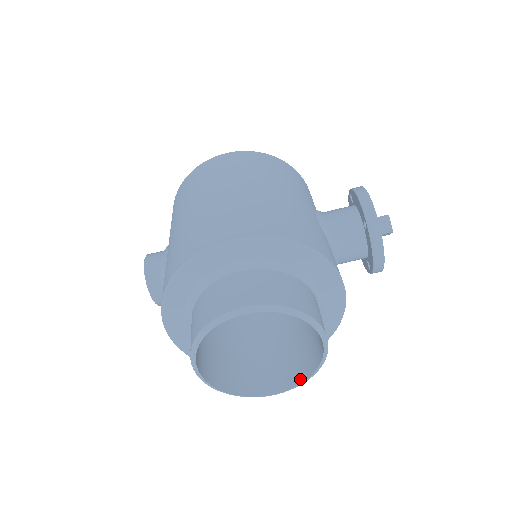
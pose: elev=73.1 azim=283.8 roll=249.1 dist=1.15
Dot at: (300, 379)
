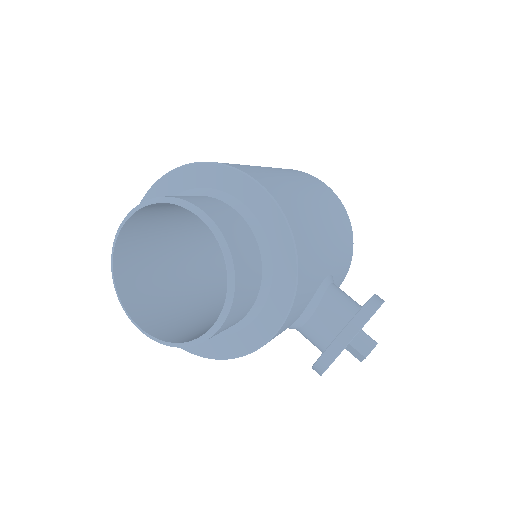
Dot at: (168, 339)
